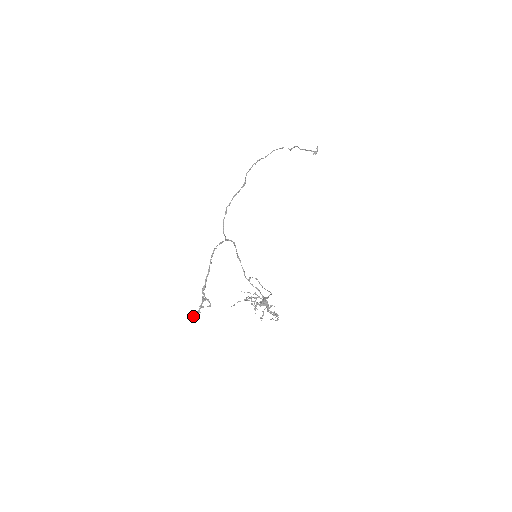
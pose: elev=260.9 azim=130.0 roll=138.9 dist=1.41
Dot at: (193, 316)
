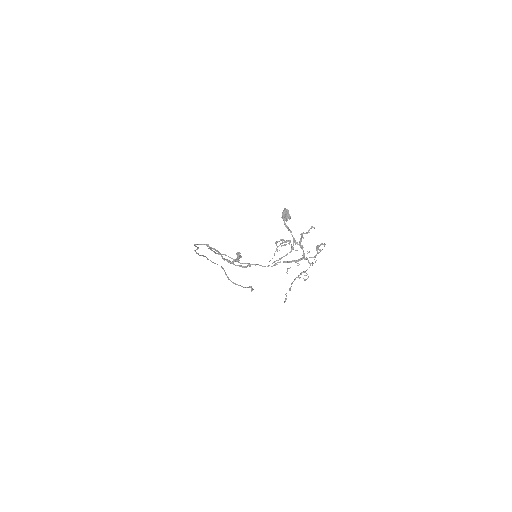
Dot at: occluded
